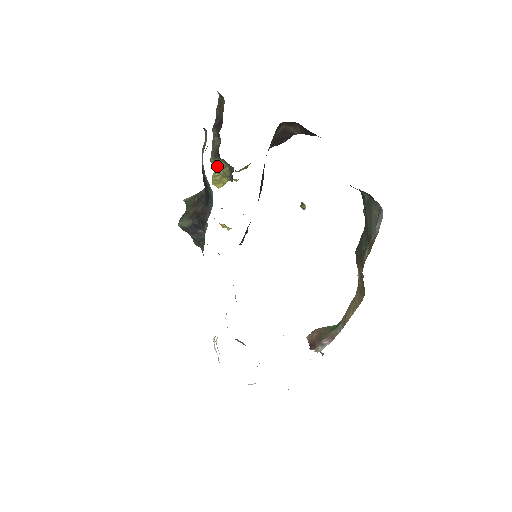
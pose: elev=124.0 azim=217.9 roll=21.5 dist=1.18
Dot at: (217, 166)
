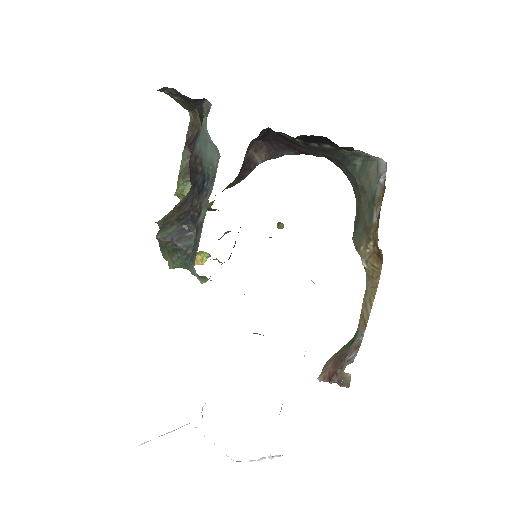
Dot at: (187, 192)
